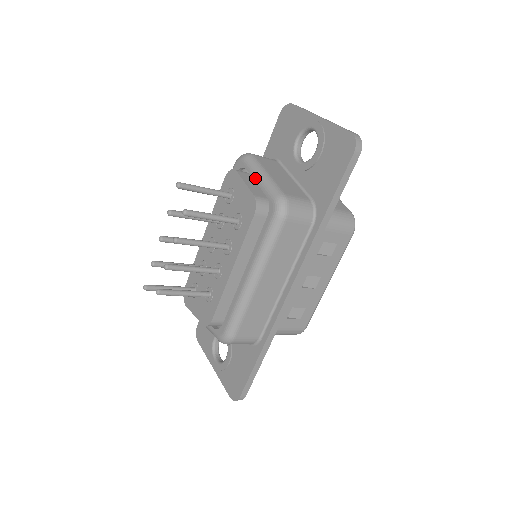
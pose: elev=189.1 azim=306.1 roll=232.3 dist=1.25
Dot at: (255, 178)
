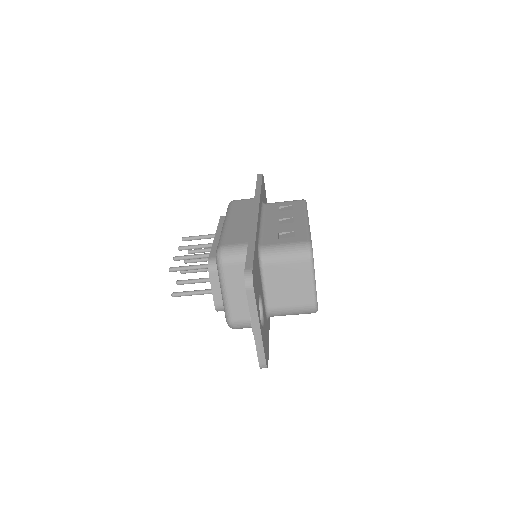
Dot at: occluded
